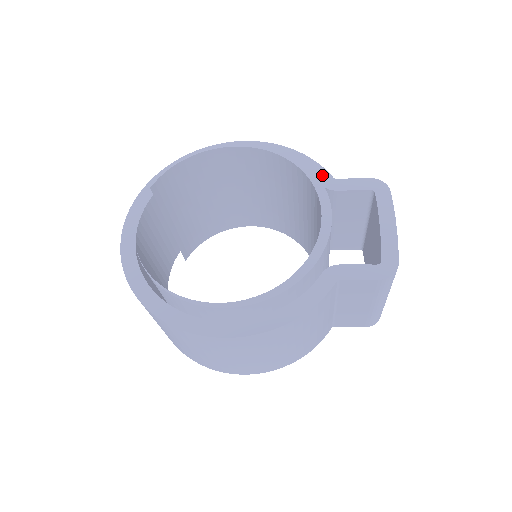
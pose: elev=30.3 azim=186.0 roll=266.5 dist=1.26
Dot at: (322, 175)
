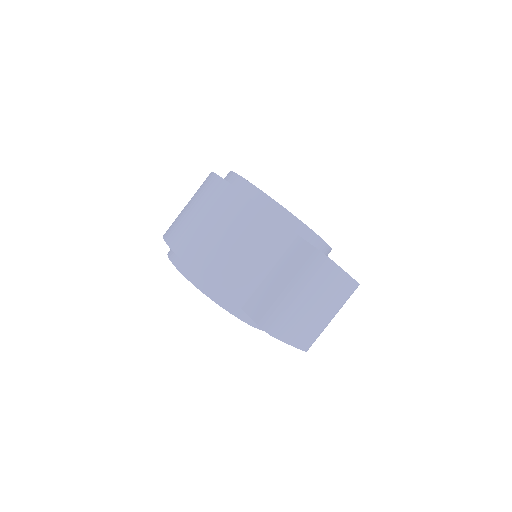
Dot at: occluded
